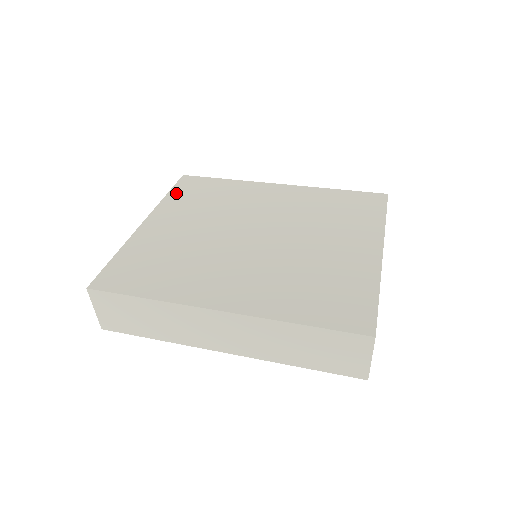
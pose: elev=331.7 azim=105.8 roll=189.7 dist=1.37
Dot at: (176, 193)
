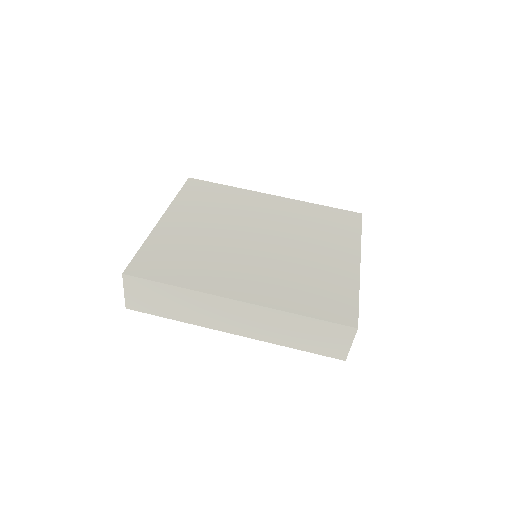
Dot at: (185, 194)
